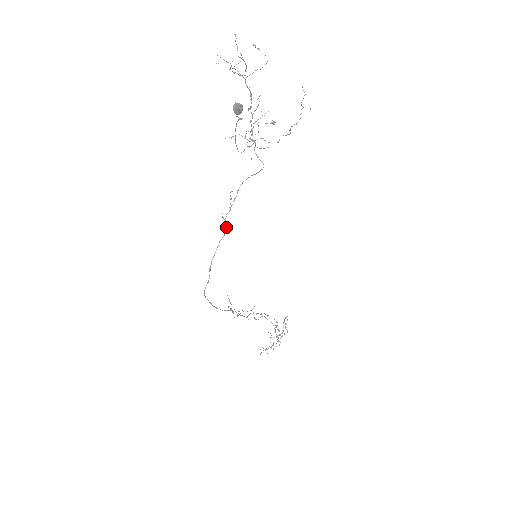
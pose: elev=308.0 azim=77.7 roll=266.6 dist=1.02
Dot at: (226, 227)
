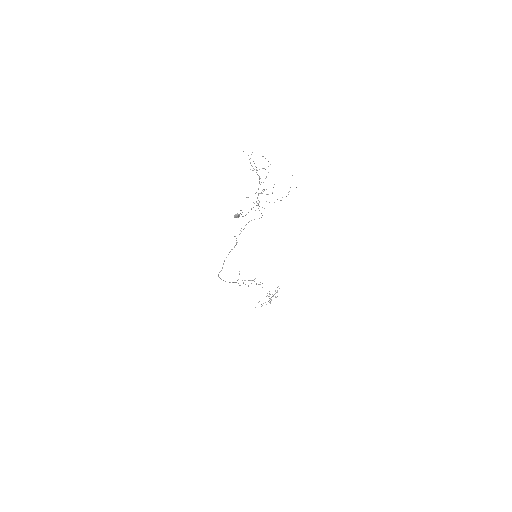
Dot at: (236, 243)
